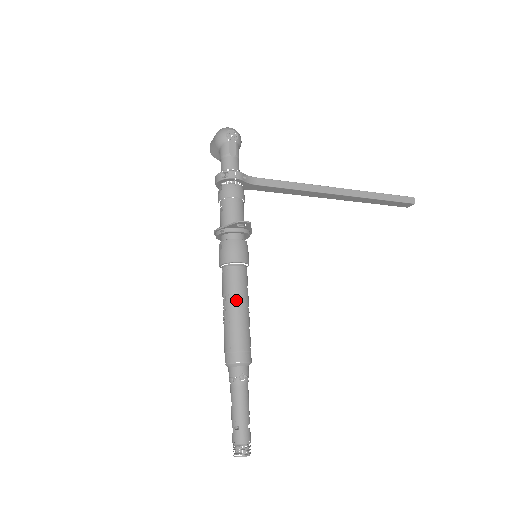
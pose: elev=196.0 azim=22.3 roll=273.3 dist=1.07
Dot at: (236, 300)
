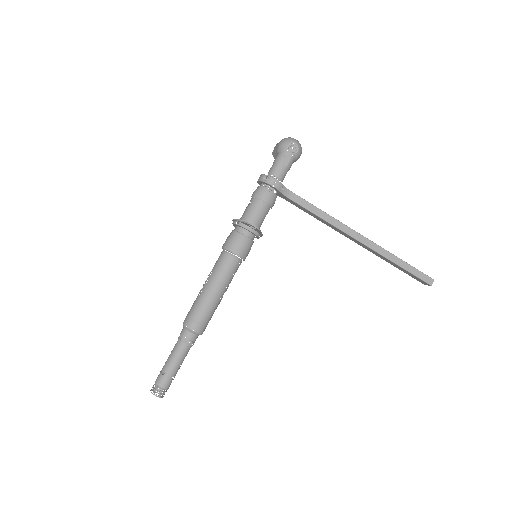
Dot at: (216, 282)
